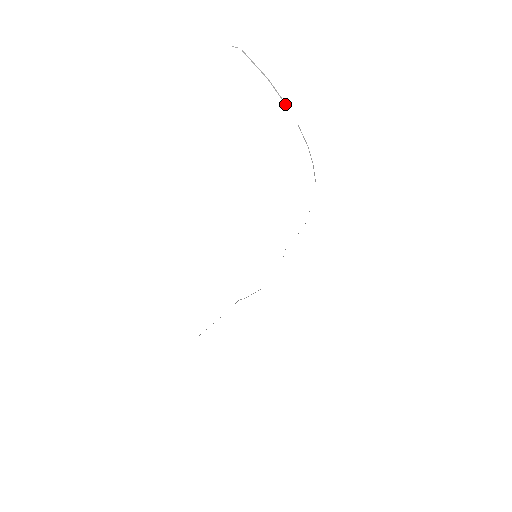
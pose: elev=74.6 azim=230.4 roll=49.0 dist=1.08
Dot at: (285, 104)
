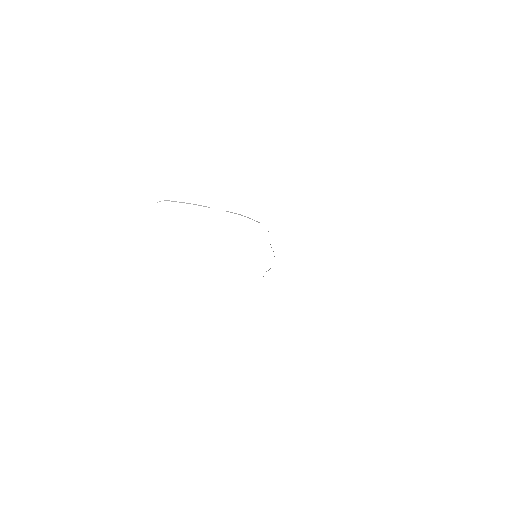
Dot at: occluded
